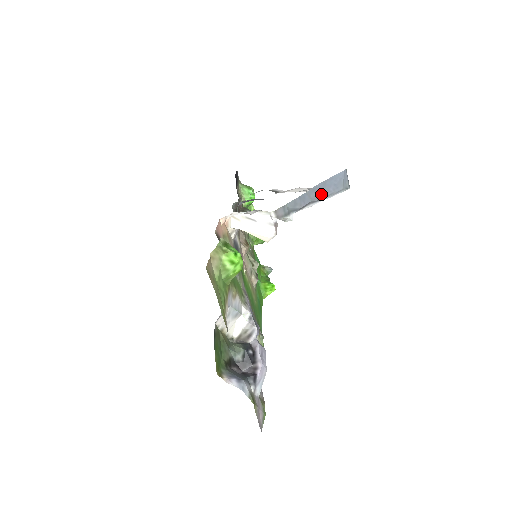
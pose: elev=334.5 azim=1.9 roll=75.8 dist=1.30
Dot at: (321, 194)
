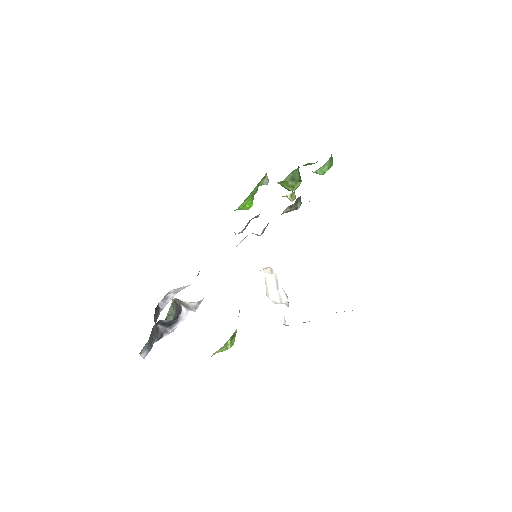
Dot at: occluded
